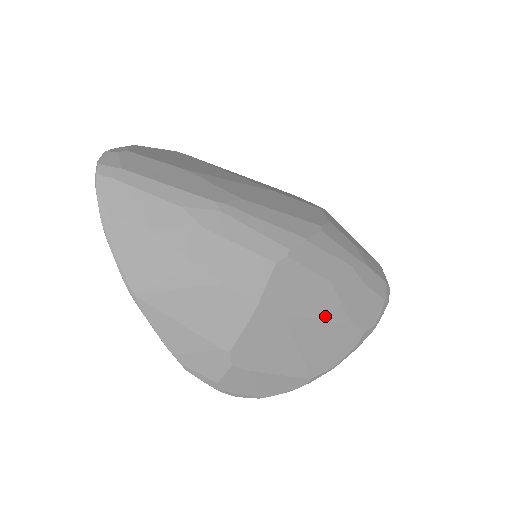
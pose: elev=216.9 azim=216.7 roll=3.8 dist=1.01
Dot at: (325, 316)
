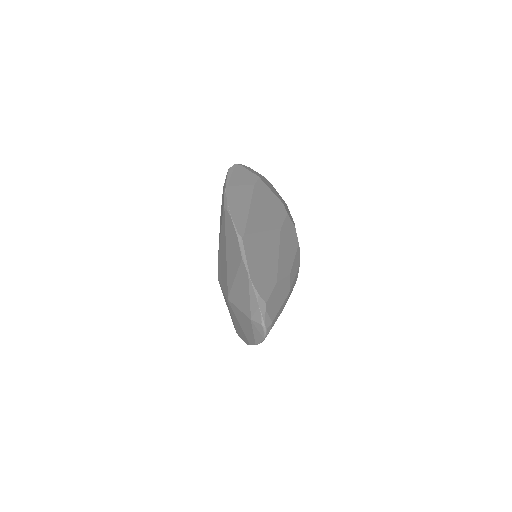
Dot at: occluded
